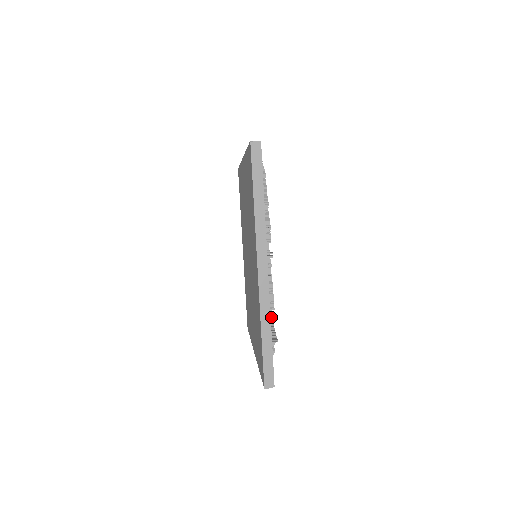
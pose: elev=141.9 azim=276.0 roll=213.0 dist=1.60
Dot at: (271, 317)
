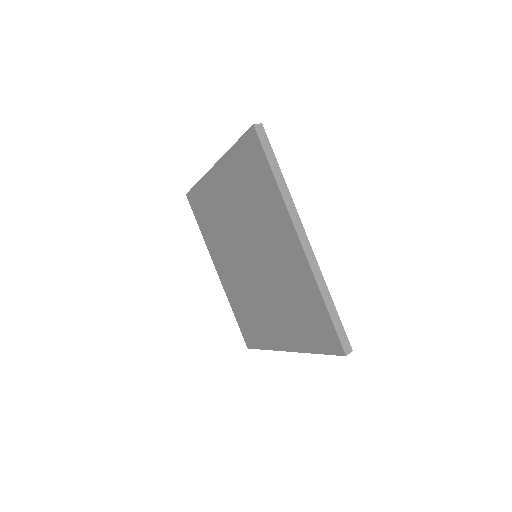
Dot at: occluded
